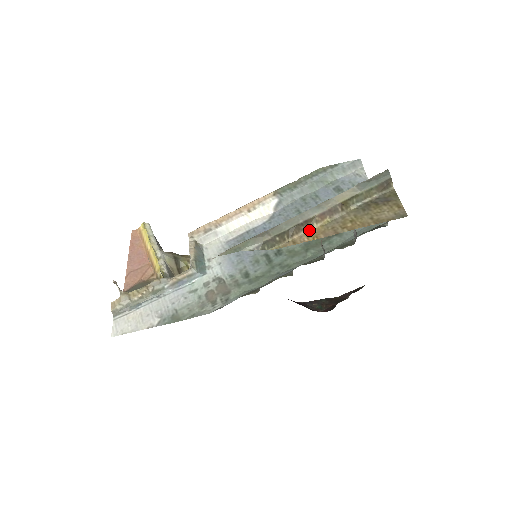
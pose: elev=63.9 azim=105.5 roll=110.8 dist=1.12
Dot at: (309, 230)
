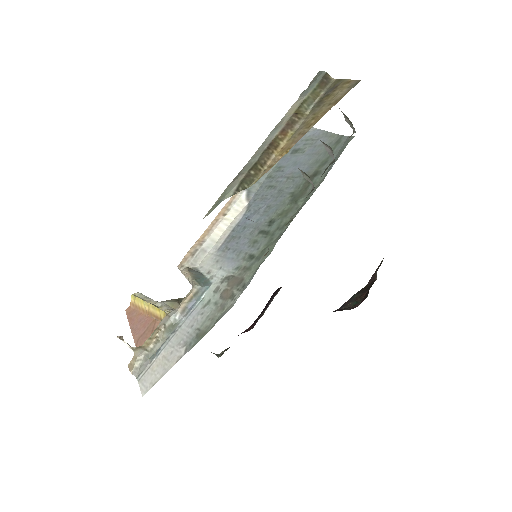
Dot at: (278, 150)
